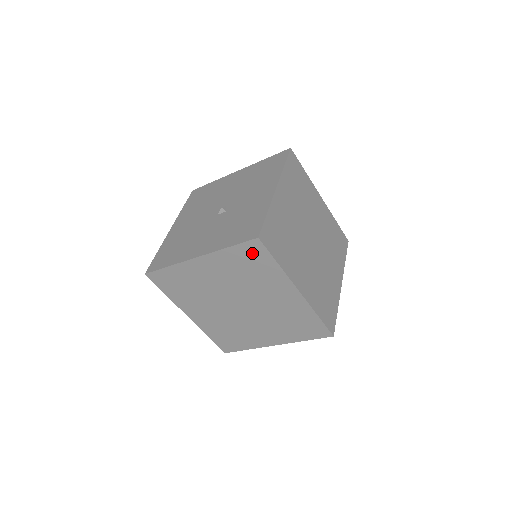
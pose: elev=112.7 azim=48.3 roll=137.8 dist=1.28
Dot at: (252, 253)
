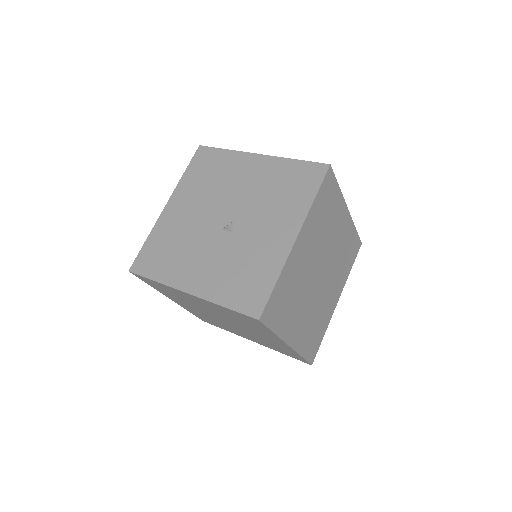
Dot at: (249, 319)
